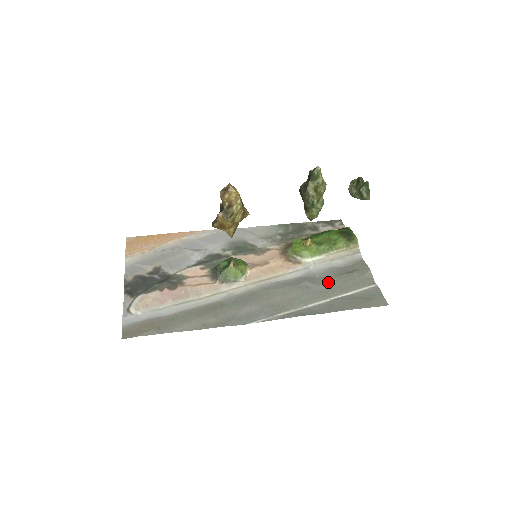
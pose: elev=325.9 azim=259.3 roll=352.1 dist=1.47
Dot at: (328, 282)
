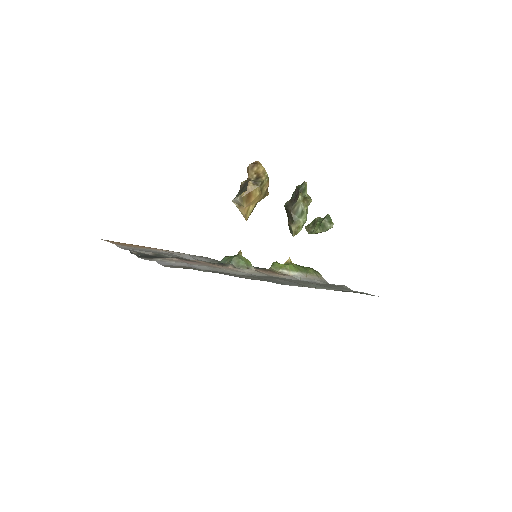
Dot at: occluded
